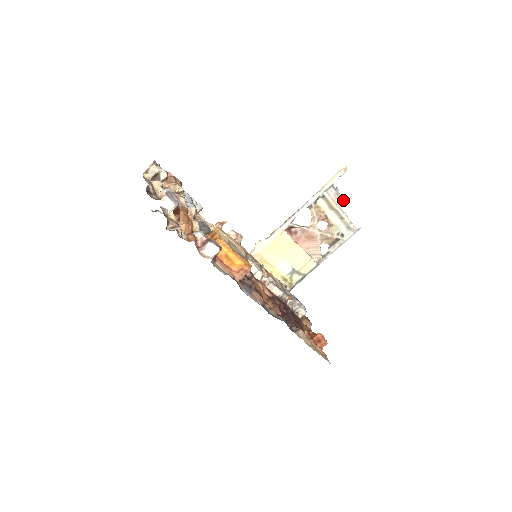
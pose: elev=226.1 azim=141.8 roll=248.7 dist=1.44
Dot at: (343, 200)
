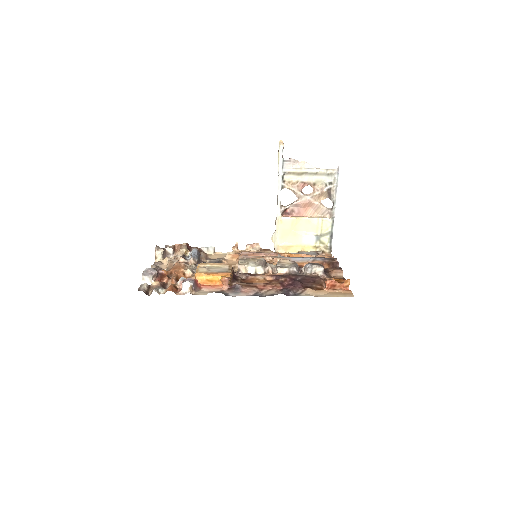
Dot at: (304, 161)
